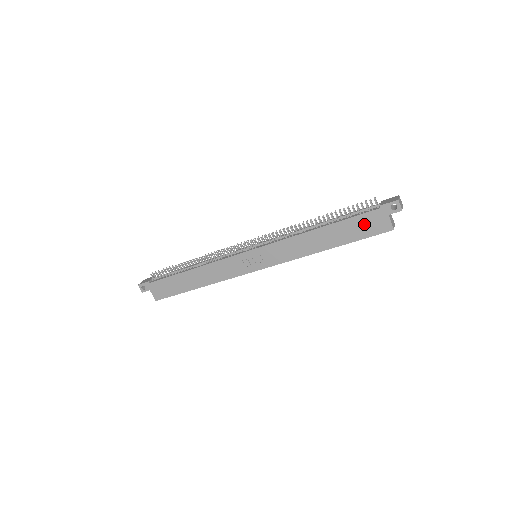
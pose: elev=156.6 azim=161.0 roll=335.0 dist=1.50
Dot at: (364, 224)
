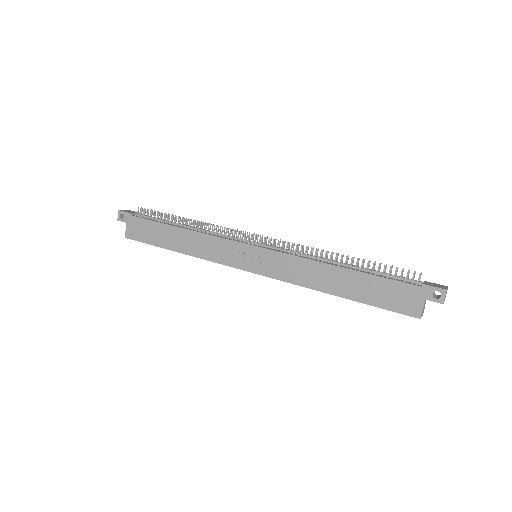
Dot at: (392, 293)
